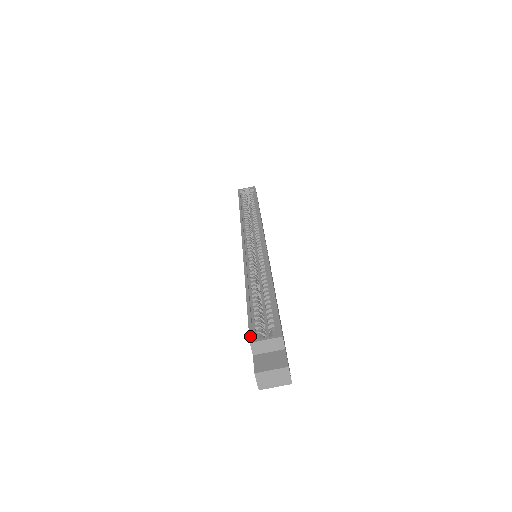
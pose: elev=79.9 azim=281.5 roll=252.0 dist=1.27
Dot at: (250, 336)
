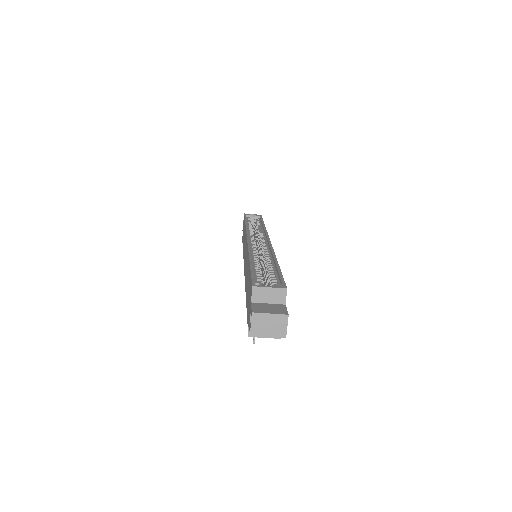
Dot at: (253, 283)
